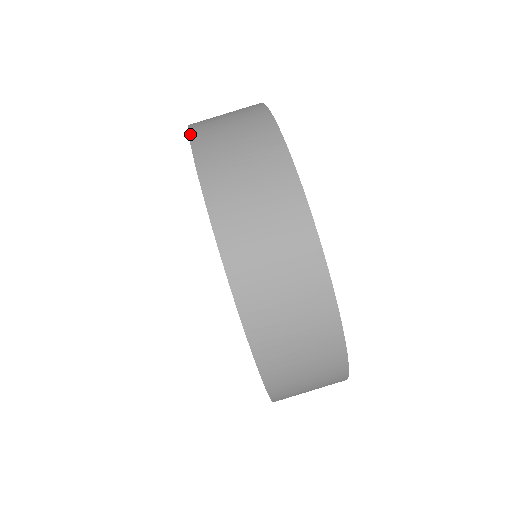
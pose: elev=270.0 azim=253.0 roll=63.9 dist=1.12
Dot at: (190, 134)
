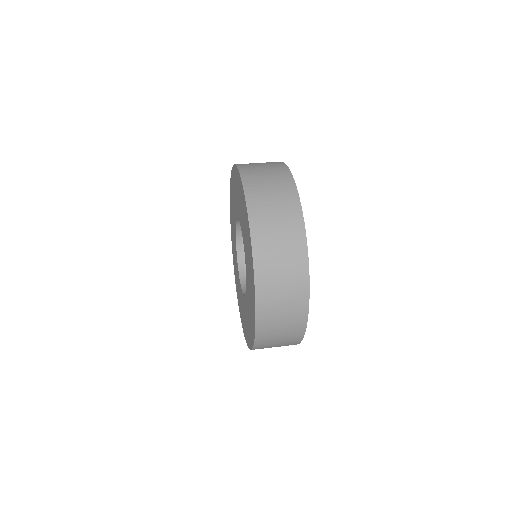
Dot at: occluded
